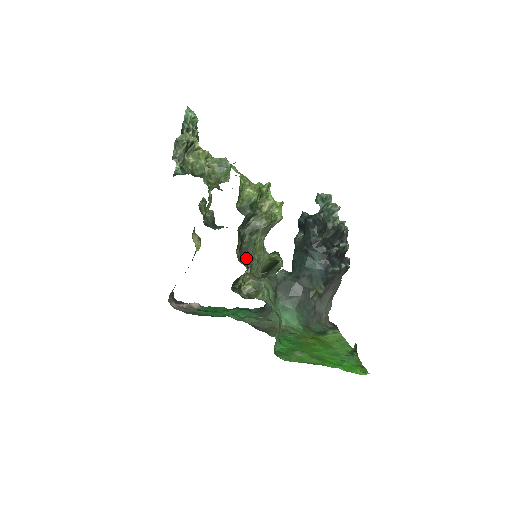
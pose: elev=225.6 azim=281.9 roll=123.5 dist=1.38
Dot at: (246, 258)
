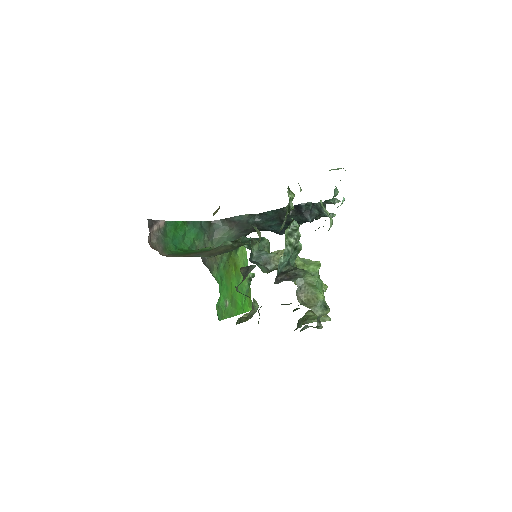
Dot at: occluded
